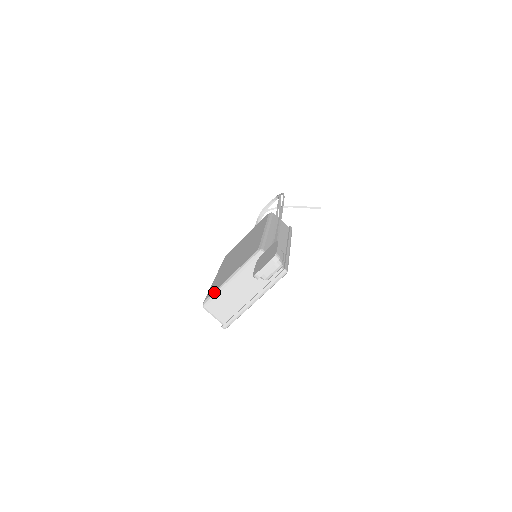
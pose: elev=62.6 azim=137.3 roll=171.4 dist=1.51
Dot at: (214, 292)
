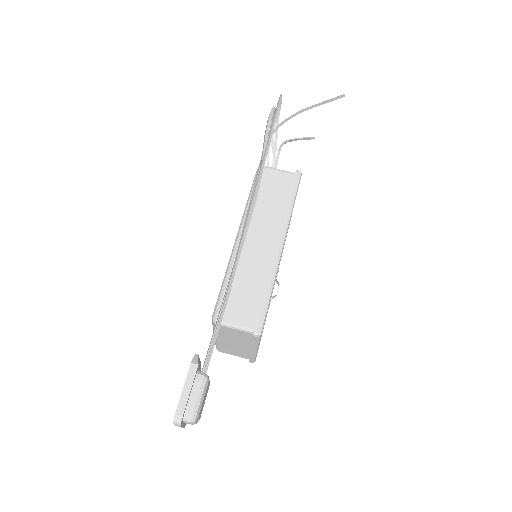
Dot at: occluded
